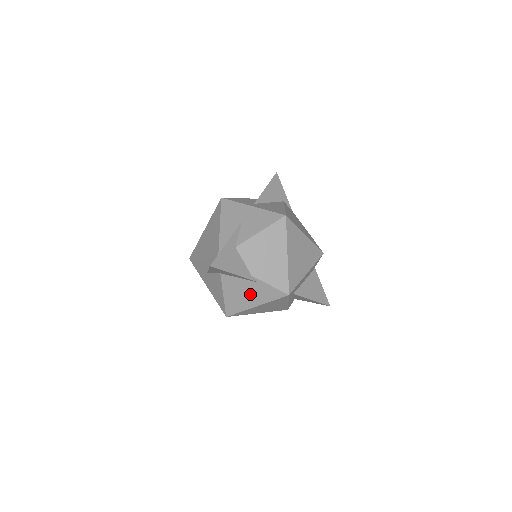
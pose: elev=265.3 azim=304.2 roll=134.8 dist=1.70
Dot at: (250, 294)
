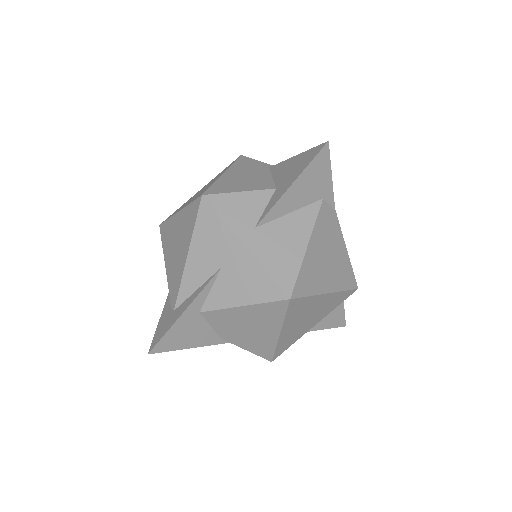
Dot at: occluded
